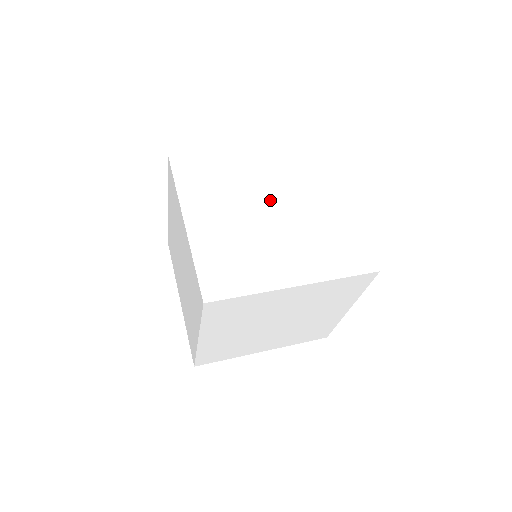
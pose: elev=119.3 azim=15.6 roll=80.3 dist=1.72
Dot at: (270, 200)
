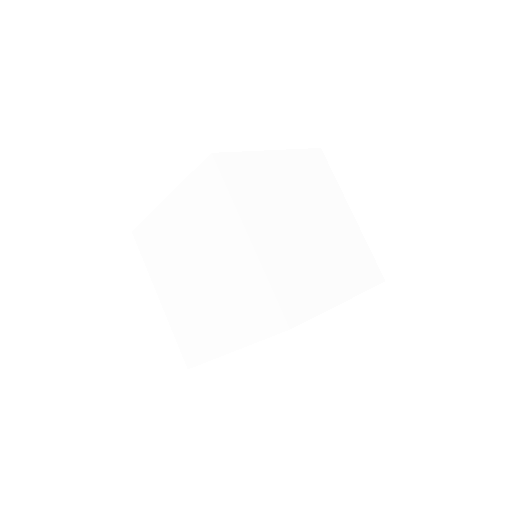
Dot at: (195, 260)
